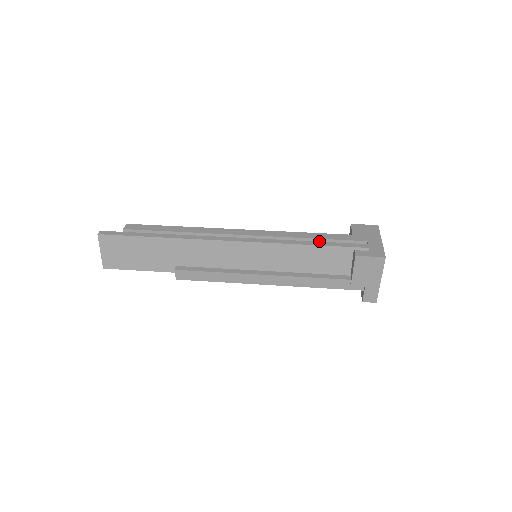
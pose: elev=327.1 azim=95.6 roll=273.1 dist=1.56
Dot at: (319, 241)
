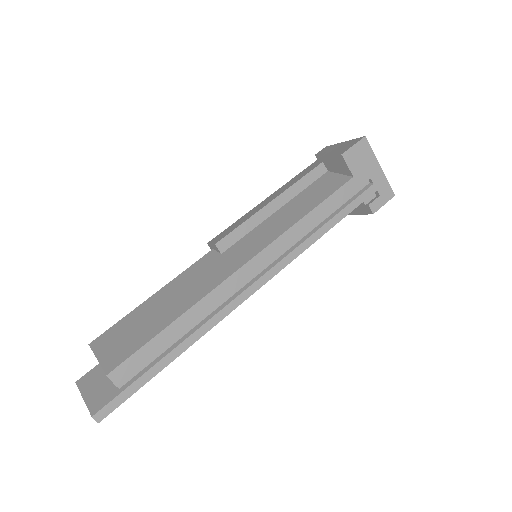
Dot at: (329, 211)
